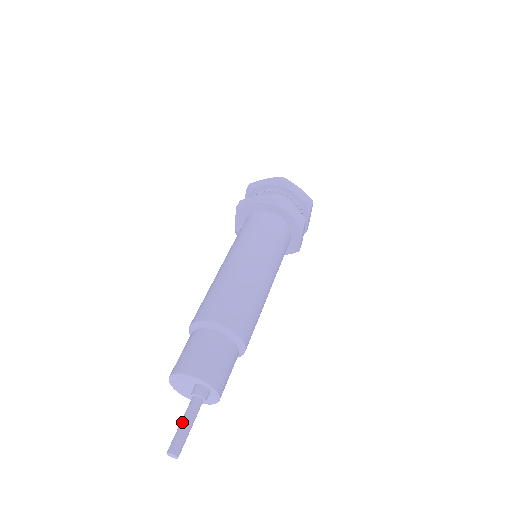
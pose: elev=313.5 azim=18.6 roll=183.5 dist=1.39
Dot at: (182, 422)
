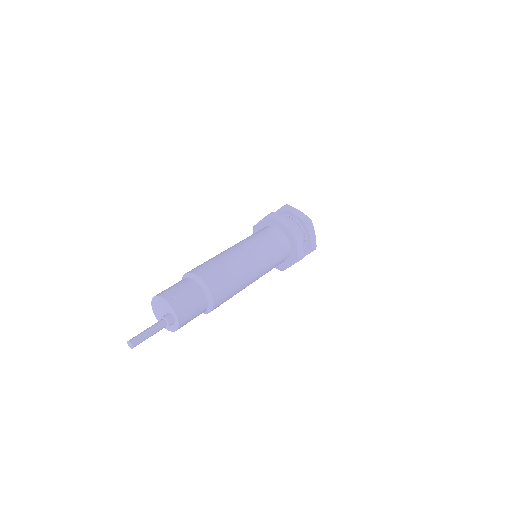
Dot at: (148, 330)
